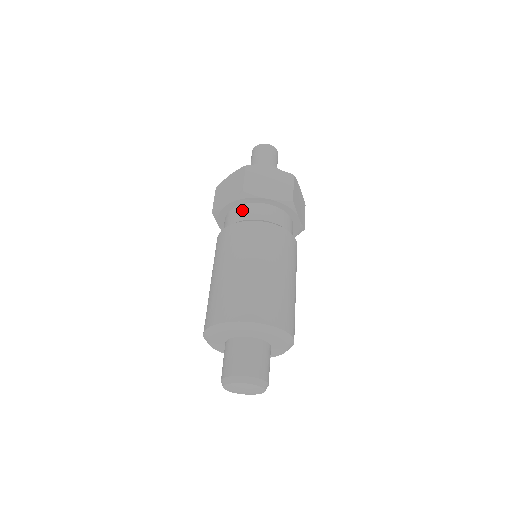
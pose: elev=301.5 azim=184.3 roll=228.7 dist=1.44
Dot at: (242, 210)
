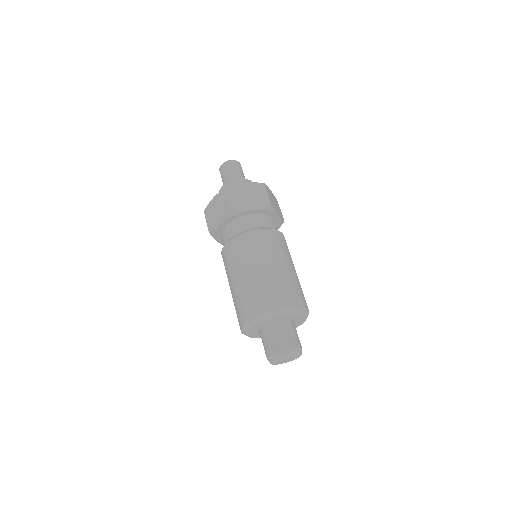
Dot at: (264, 218)
